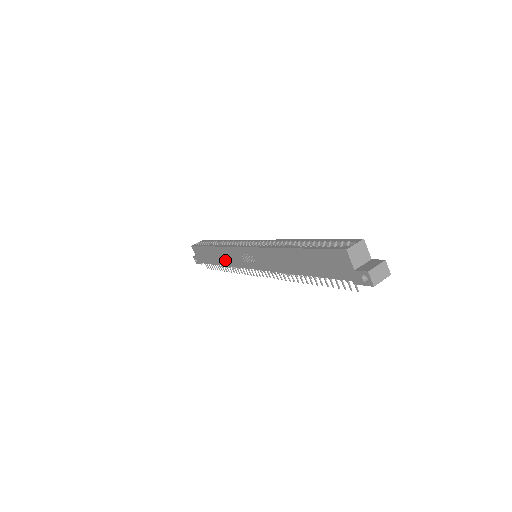
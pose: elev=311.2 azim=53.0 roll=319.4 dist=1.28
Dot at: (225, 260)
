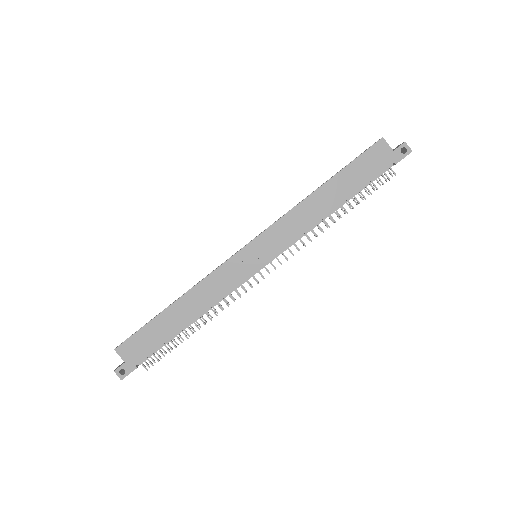
Dot at: (204, 301)
